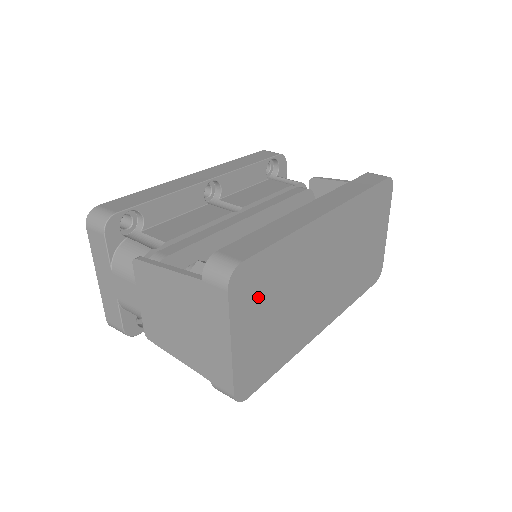
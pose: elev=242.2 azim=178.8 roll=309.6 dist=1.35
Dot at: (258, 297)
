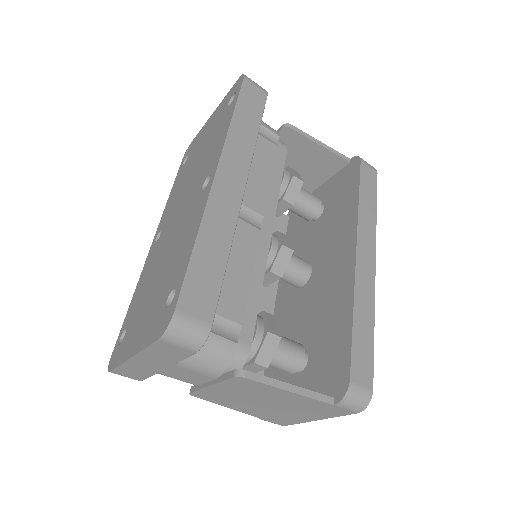
Dot at: occluded
